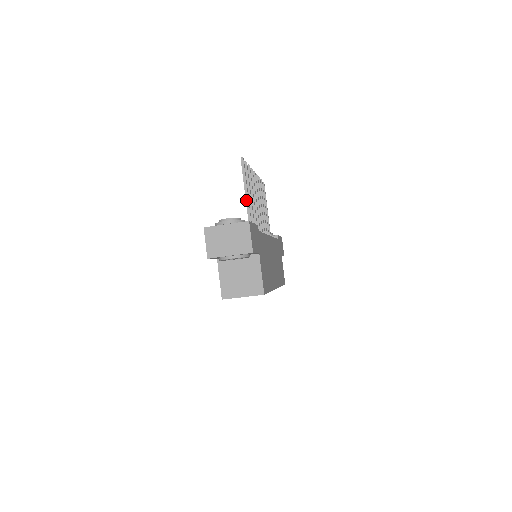
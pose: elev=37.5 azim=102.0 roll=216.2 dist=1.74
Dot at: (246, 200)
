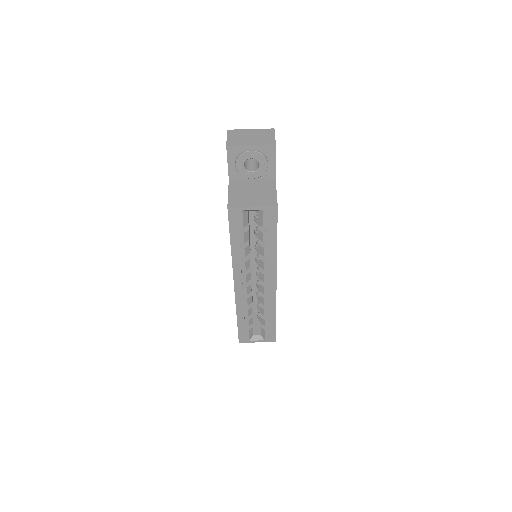
Dot at: occluded
